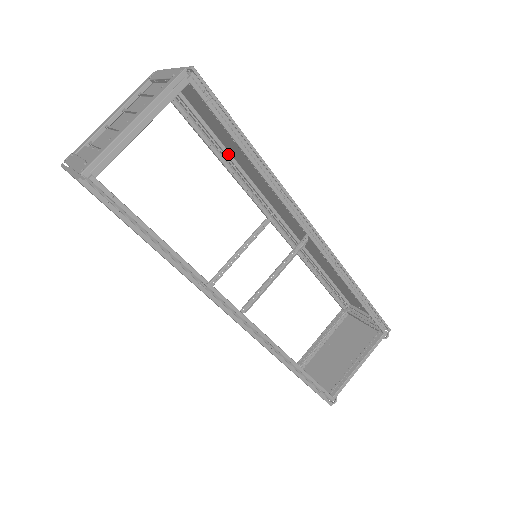
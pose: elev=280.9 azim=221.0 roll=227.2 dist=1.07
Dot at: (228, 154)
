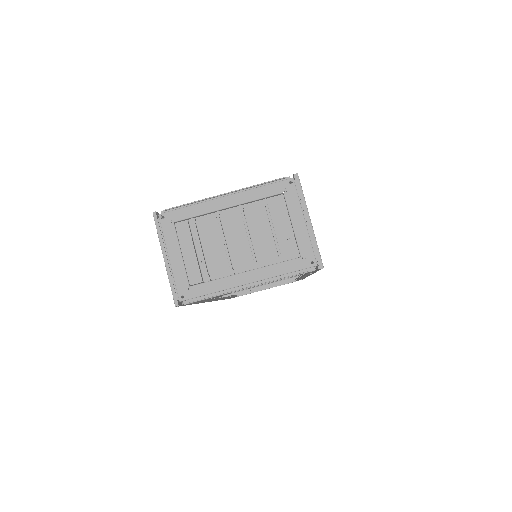
Dot at: occluded
